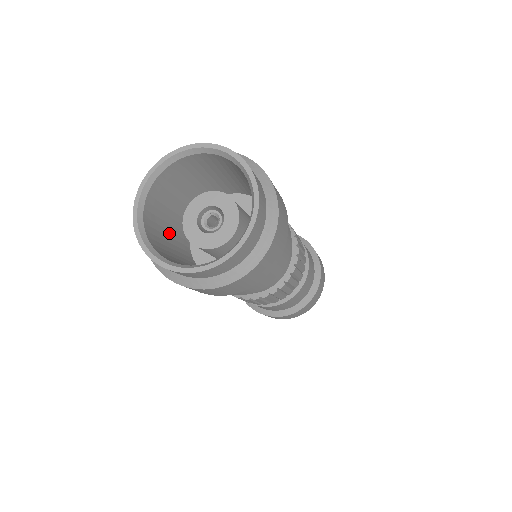
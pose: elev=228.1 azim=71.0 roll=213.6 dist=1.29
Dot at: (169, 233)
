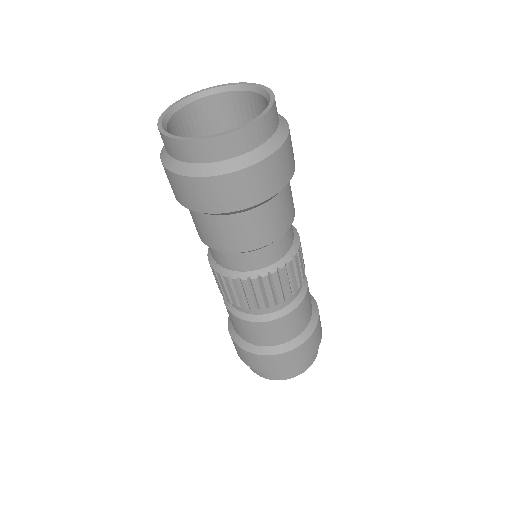
Dot at: occluded
